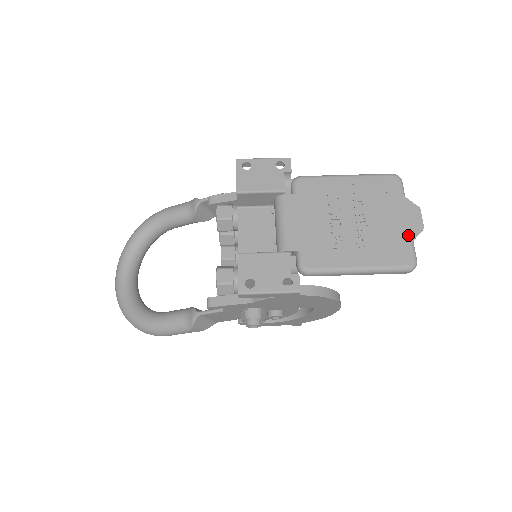
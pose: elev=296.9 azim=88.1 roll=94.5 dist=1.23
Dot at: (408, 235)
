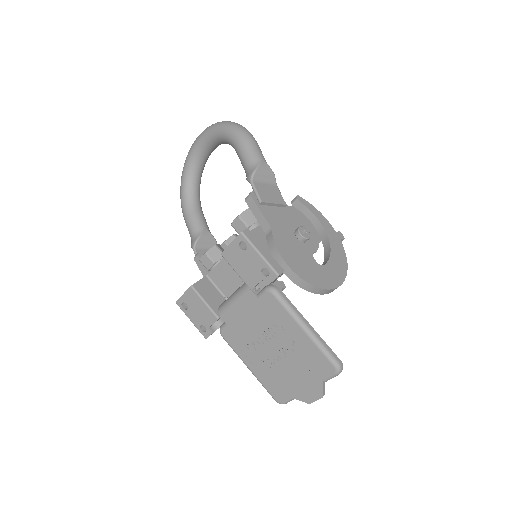
Dot at: (295, 394)
